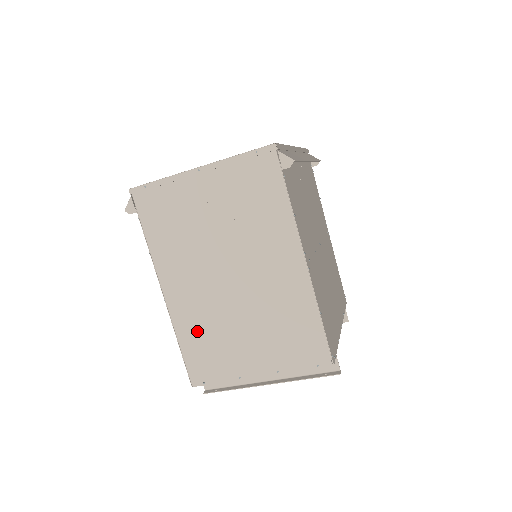
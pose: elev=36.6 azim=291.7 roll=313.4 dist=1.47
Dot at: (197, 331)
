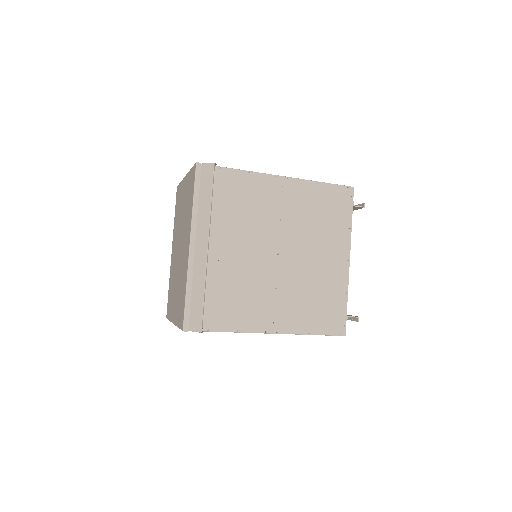
Dot at: occluded
